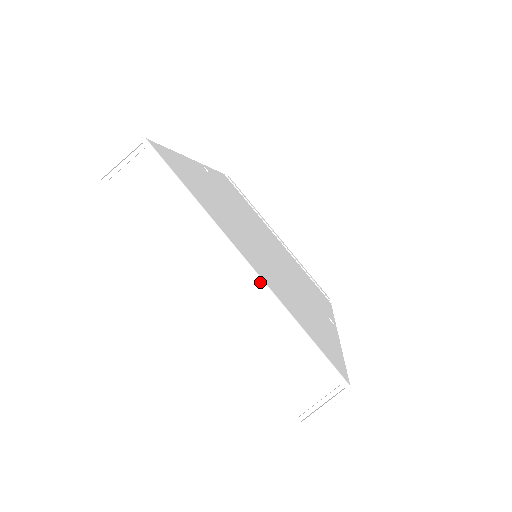
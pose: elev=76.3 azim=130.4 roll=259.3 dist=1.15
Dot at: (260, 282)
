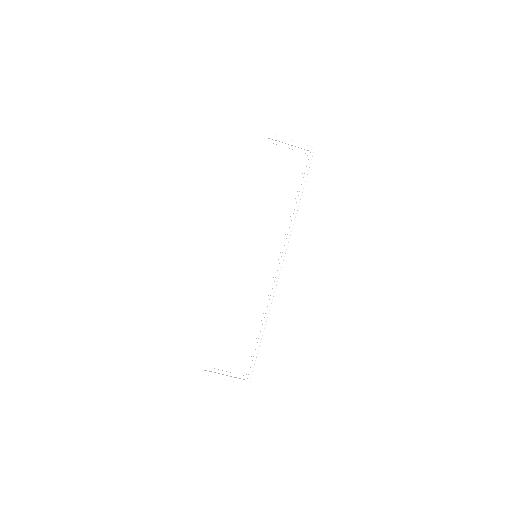
Dot at: (275, 284)
